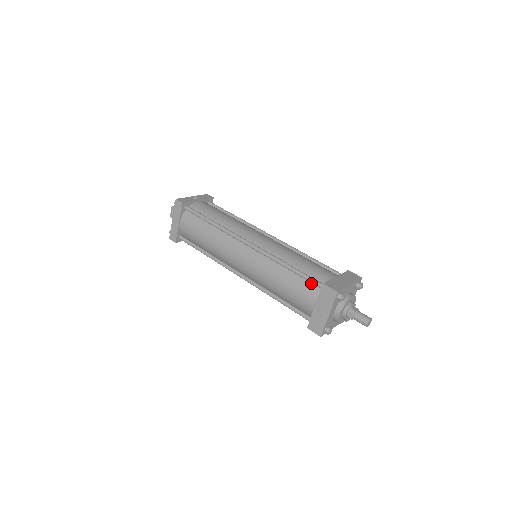
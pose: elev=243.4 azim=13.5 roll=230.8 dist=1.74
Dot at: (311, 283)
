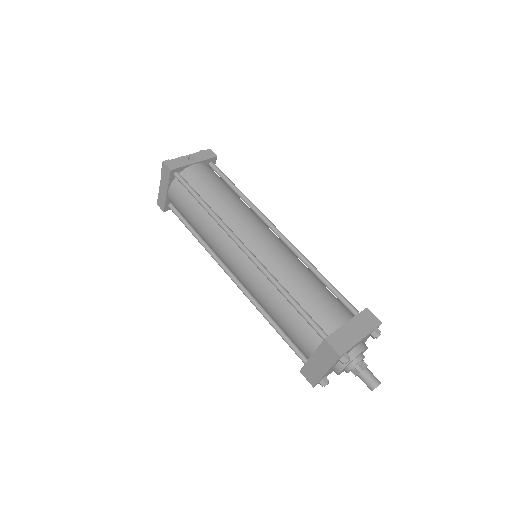
Dot at: (312, 326)
